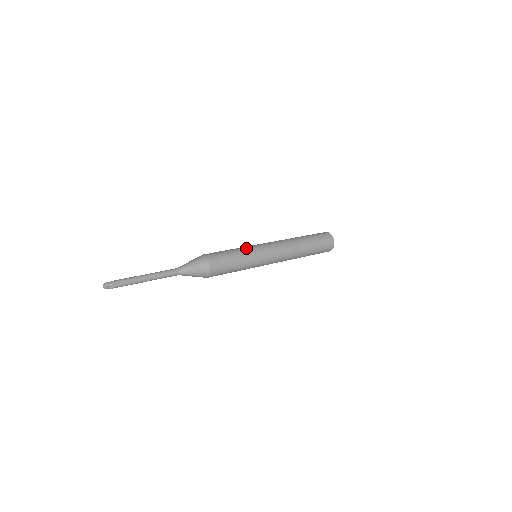
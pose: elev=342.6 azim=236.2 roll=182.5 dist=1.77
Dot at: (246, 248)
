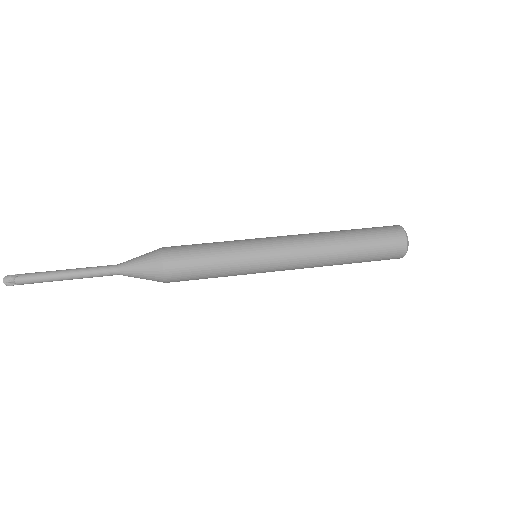
Dot at: (235, 248)
